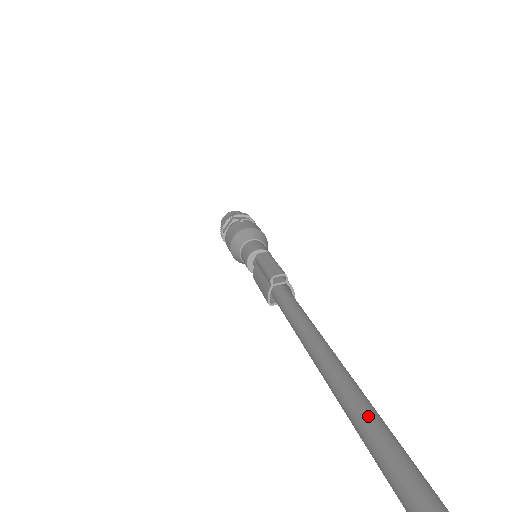
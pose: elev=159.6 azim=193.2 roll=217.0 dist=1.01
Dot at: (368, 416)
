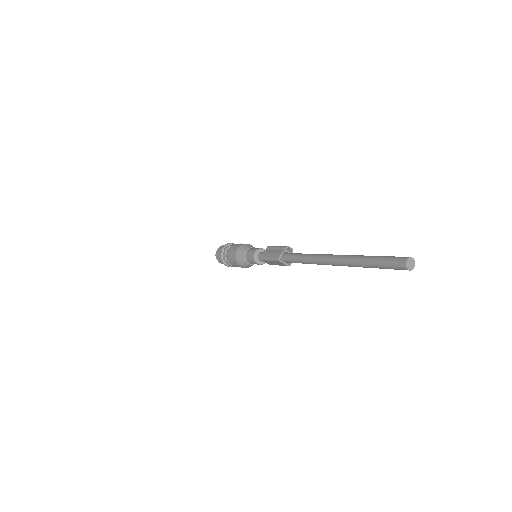
Dot at: (365, 256)
